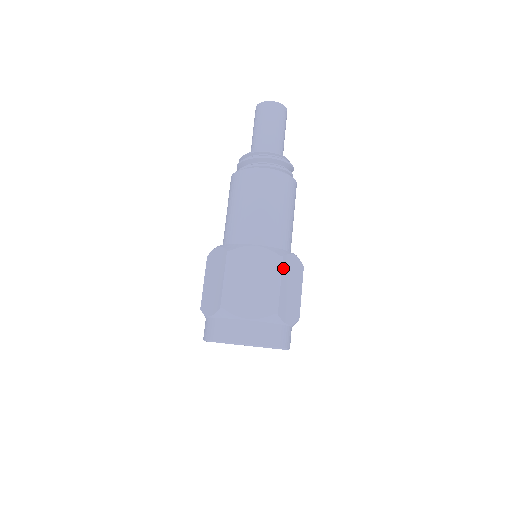
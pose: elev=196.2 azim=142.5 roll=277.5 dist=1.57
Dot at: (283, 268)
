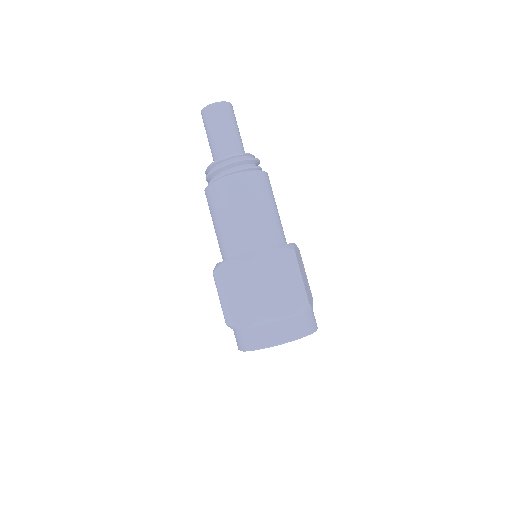
Dot at: (297, 260)
